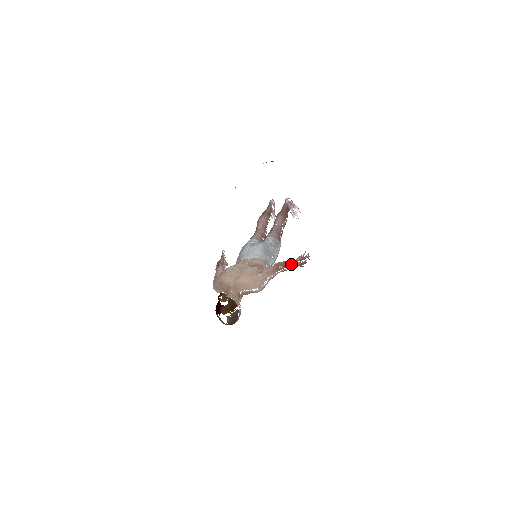
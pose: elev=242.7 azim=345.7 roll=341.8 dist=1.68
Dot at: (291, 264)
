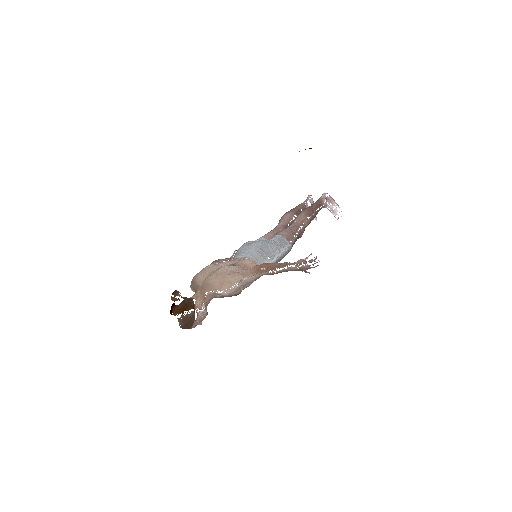
Dot at: (281, 267)
